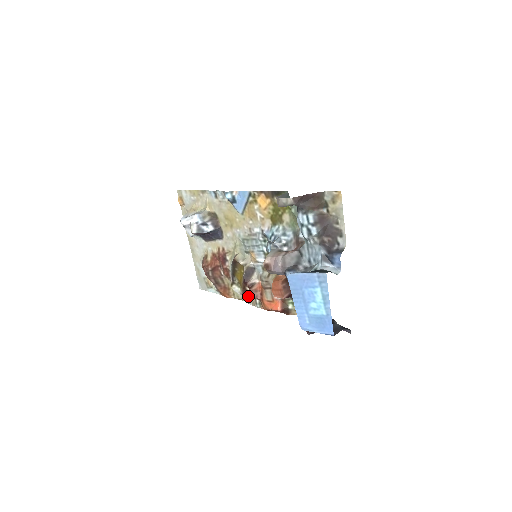
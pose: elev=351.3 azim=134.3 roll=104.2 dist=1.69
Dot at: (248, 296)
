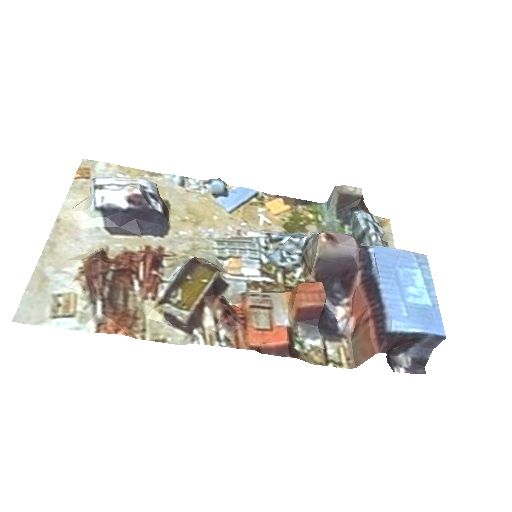
Dot at: (198, 327)
